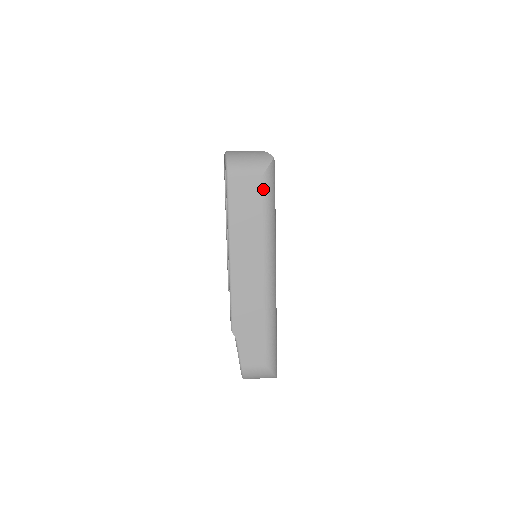
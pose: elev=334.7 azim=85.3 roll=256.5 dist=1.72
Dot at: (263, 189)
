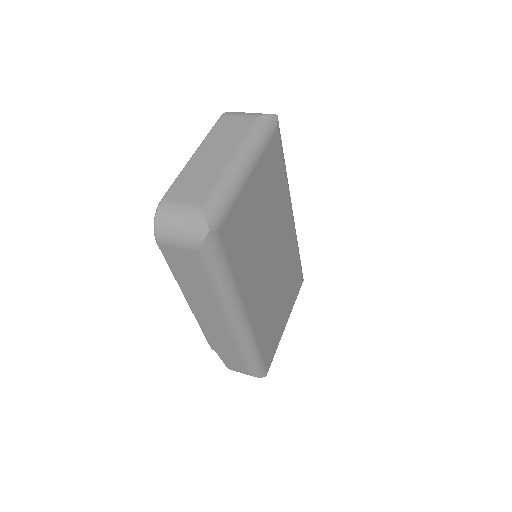
Dot at: (202, 263)
